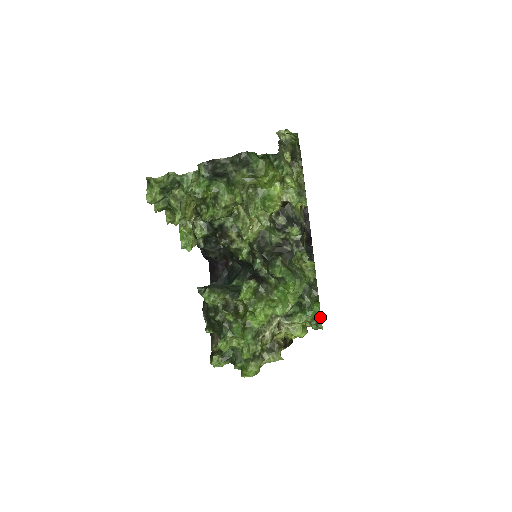
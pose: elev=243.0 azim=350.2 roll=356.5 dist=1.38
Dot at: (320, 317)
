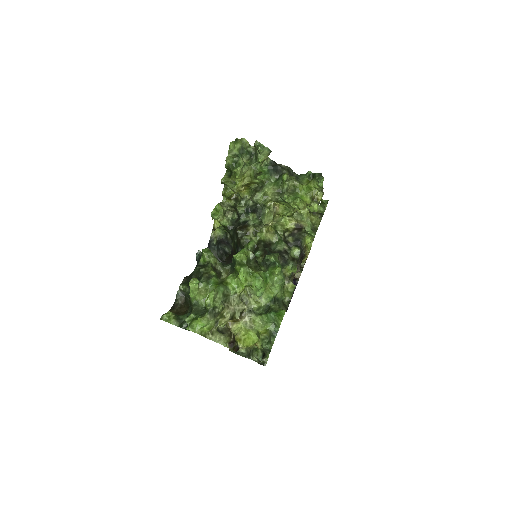
Dot at: (282, 319)
